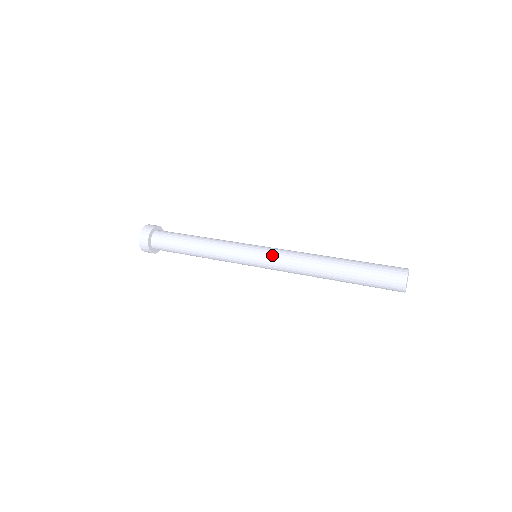
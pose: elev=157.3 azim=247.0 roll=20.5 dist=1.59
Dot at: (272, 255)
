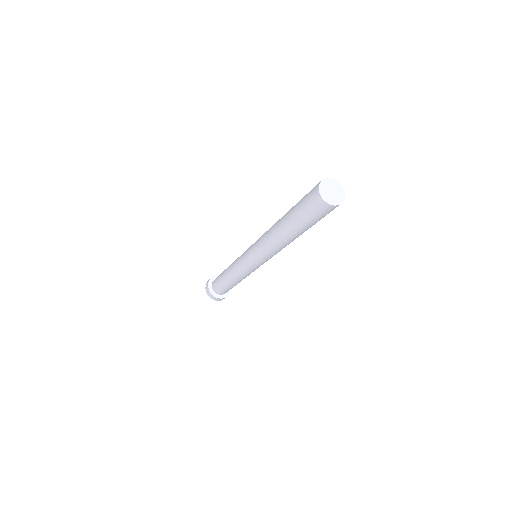
Dot at: (253, 245)
